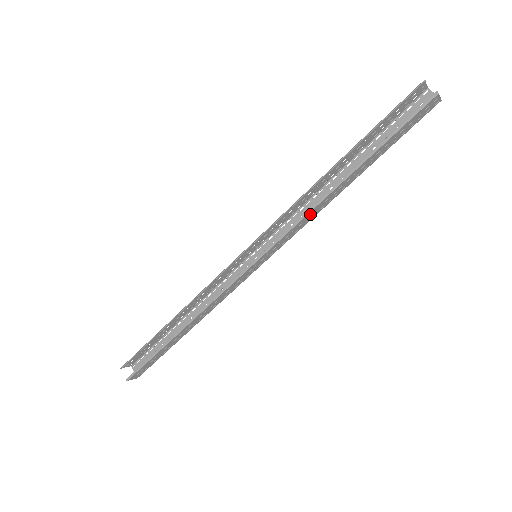
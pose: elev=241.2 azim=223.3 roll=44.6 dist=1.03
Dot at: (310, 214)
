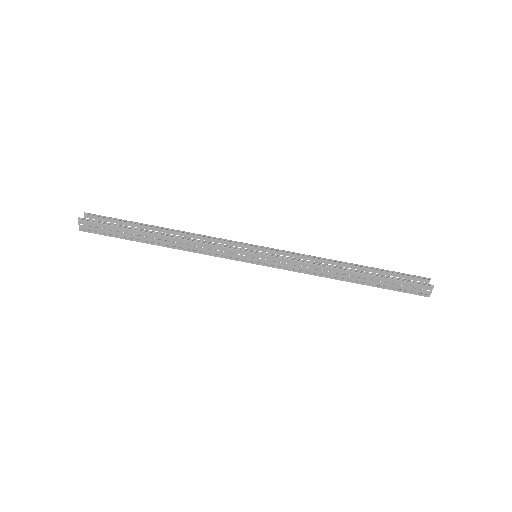
Dot at: (314, 267)
